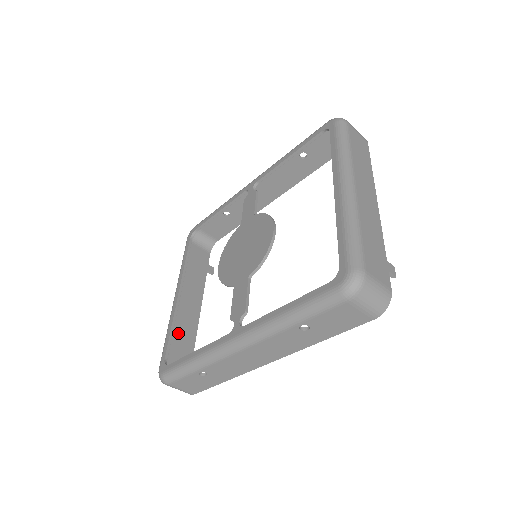
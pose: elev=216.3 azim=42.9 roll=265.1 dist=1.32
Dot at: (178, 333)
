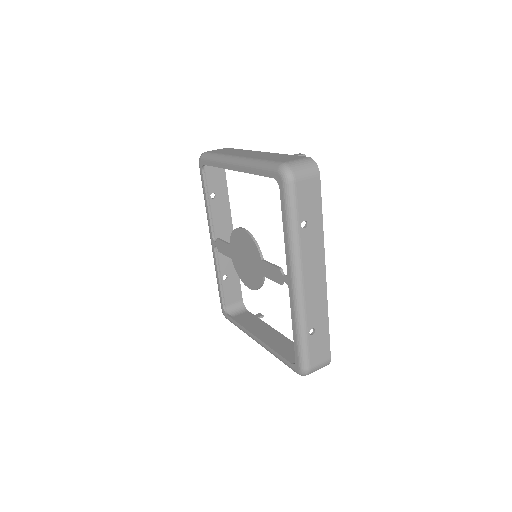
Dot at: (283, 352)
